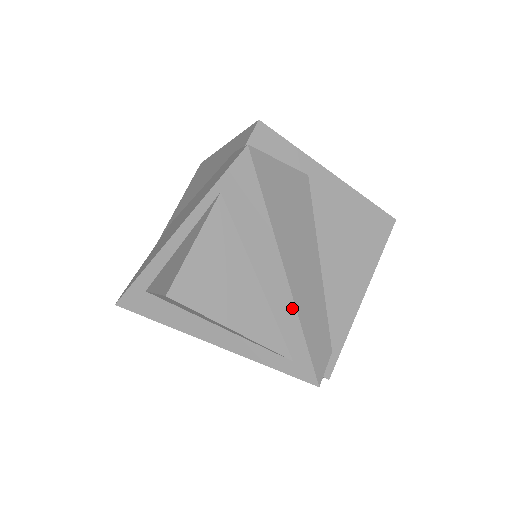
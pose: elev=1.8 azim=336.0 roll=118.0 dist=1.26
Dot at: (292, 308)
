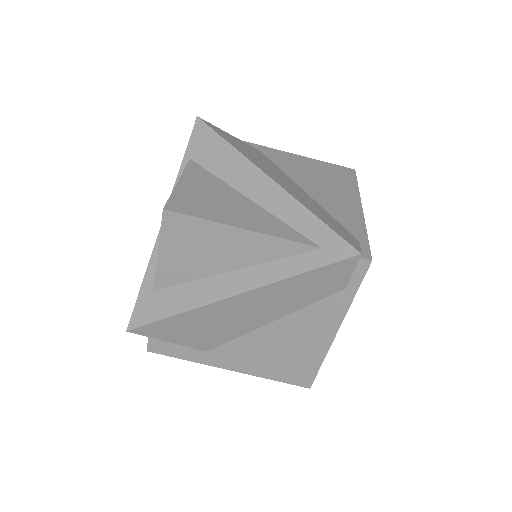
Dot at: (291, 200)
